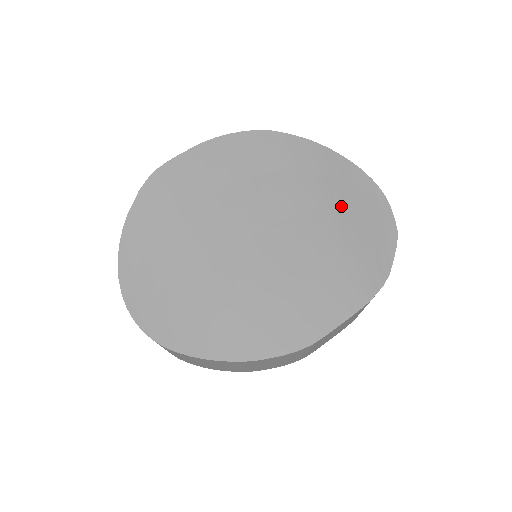
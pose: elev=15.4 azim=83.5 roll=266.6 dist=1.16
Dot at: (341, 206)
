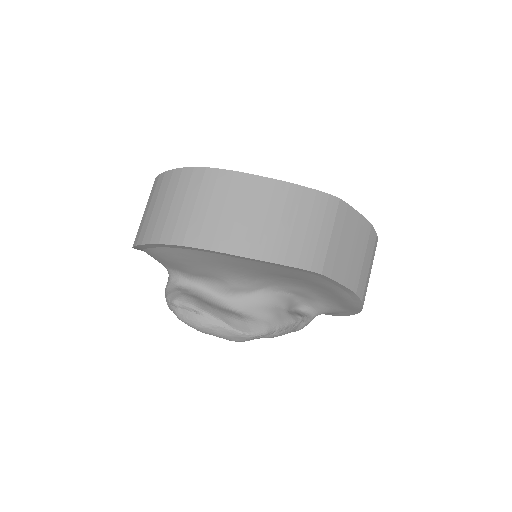
Dot at: occluded
